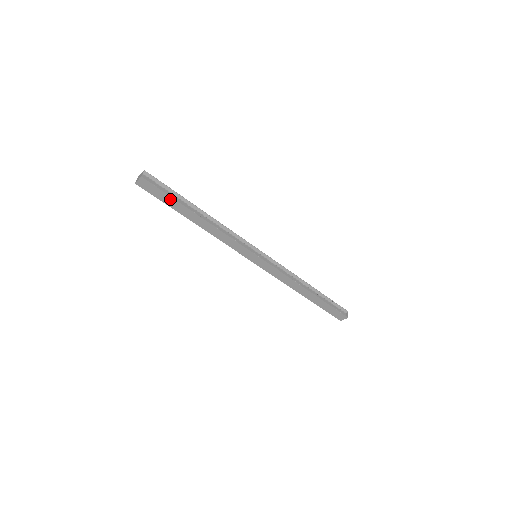
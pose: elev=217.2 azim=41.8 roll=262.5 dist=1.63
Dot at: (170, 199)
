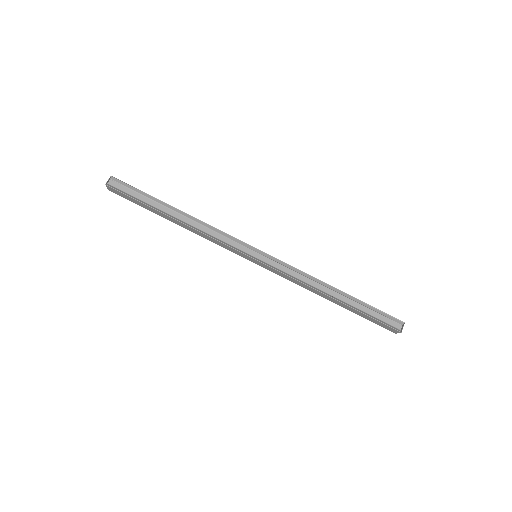
Dot at: (140, 203)
